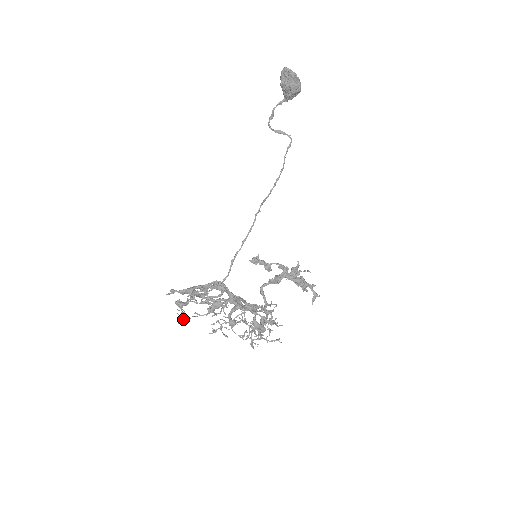
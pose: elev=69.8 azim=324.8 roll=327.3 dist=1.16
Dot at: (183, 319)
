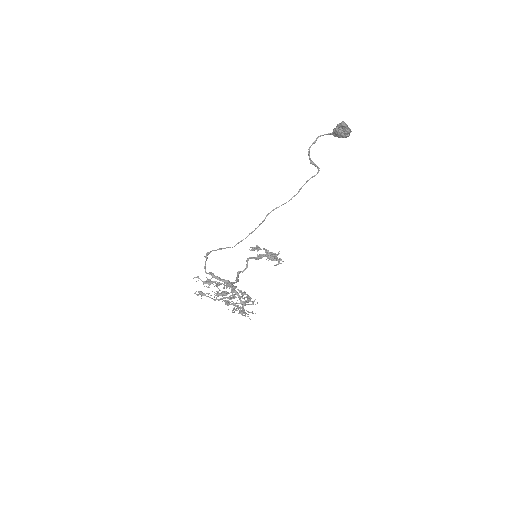
Dot at: occluded
